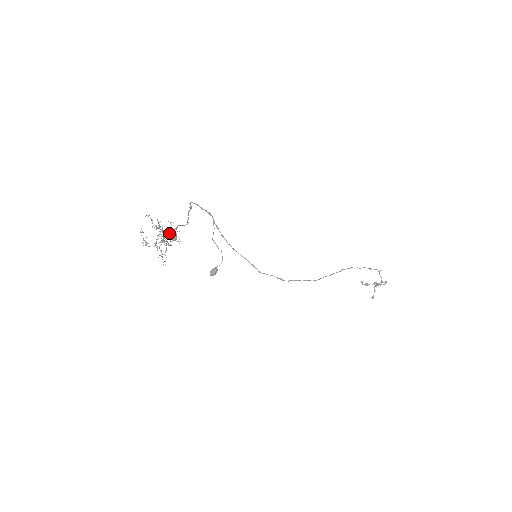
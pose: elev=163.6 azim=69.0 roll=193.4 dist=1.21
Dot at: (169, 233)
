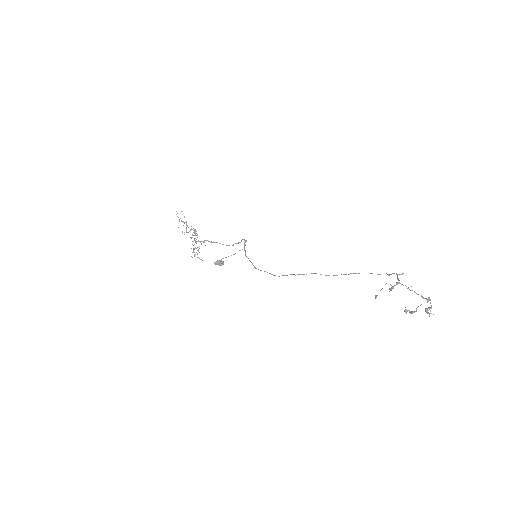
Dot at: (204, 240)
